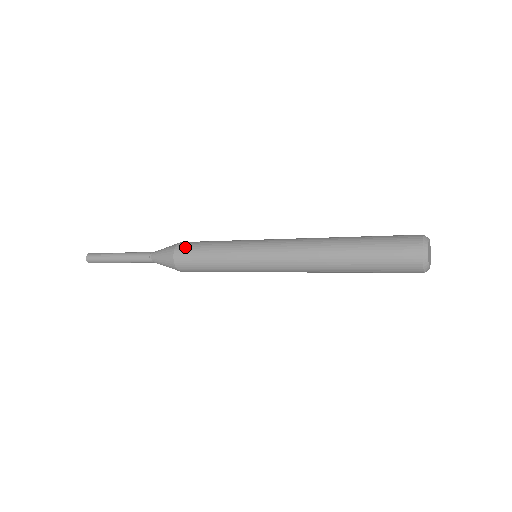
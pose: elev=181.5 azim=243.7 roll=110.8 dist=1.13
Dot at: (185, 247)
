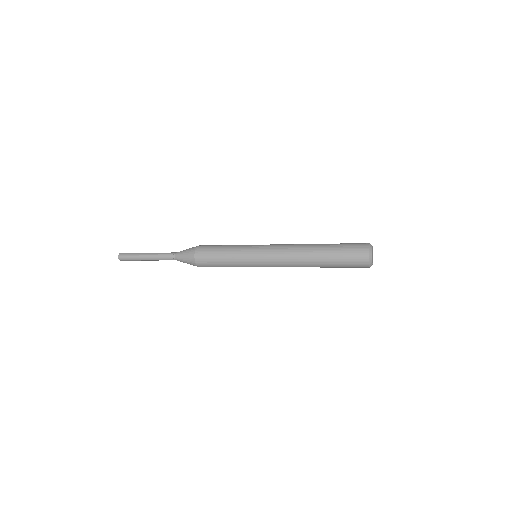
Dot at: (204, 247)
